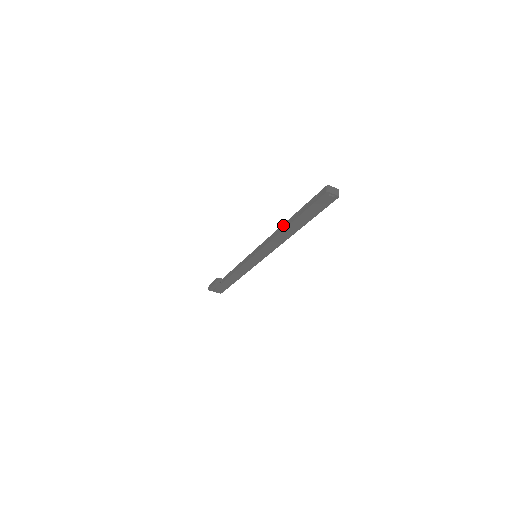
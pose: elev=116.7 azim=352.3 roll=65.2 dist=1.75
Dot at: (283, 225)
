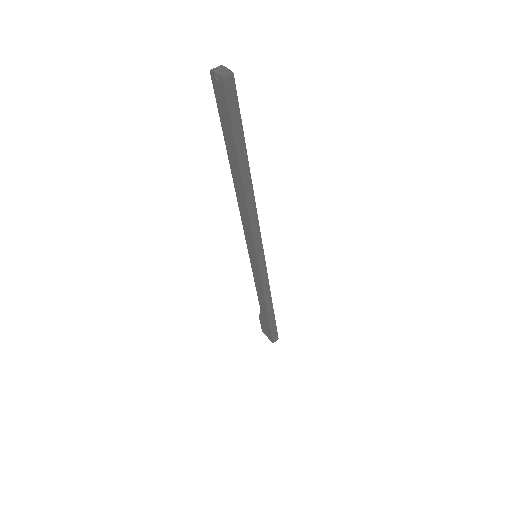
Dot at: occluded
